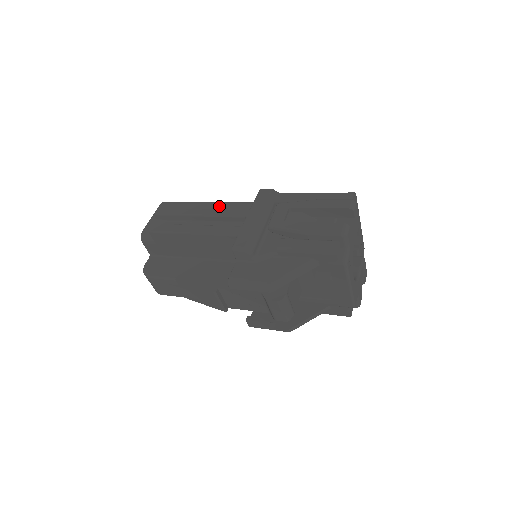
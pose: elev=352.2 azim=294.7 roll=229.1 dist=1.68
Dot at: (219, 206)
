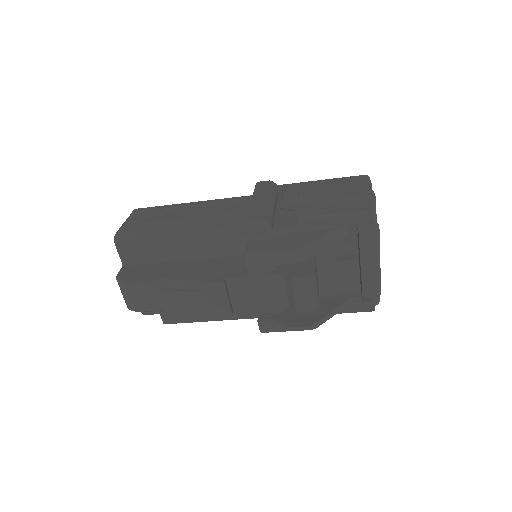
Dot at: occluded
